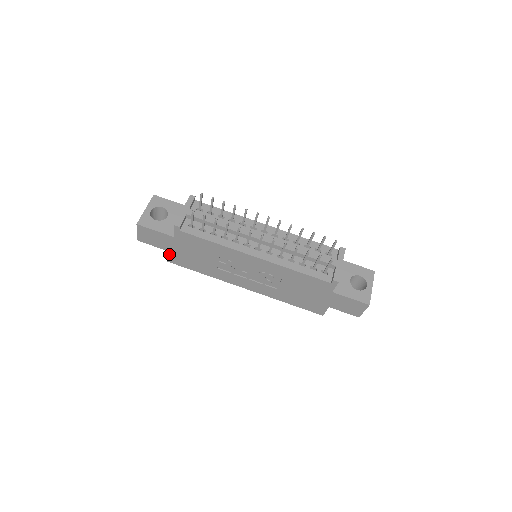
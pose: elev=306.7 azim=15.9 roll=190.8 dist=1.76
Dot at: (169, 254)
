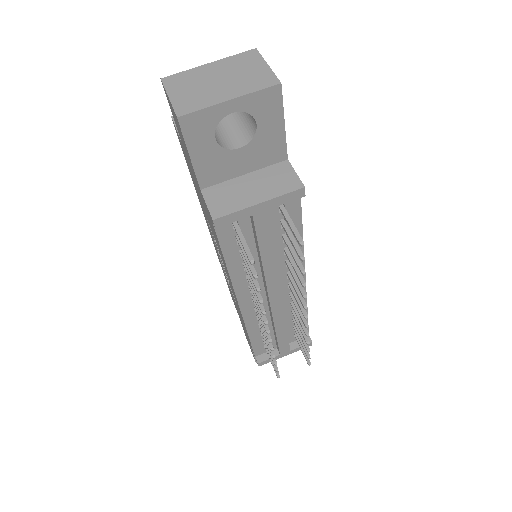
Dot at: occluded
